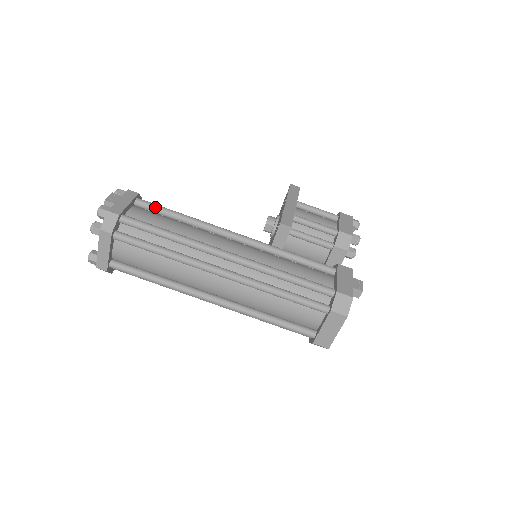
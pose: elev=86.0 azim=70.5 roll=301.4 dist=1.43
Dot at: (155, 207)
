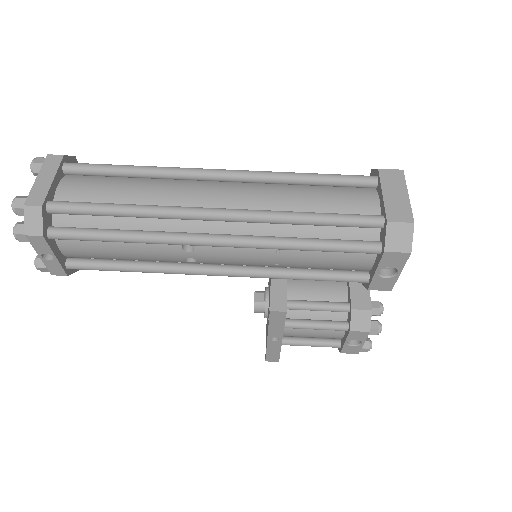
Dot at: occluded
